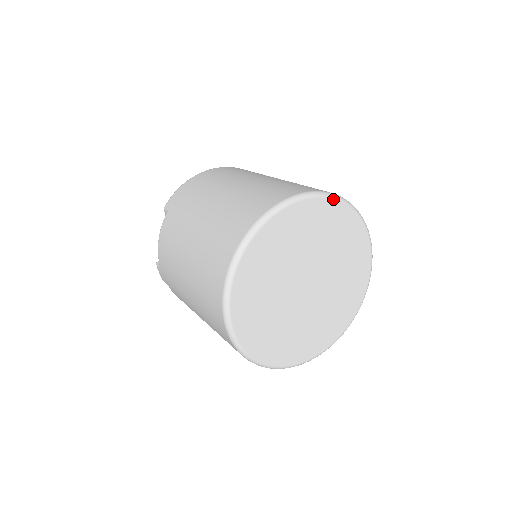
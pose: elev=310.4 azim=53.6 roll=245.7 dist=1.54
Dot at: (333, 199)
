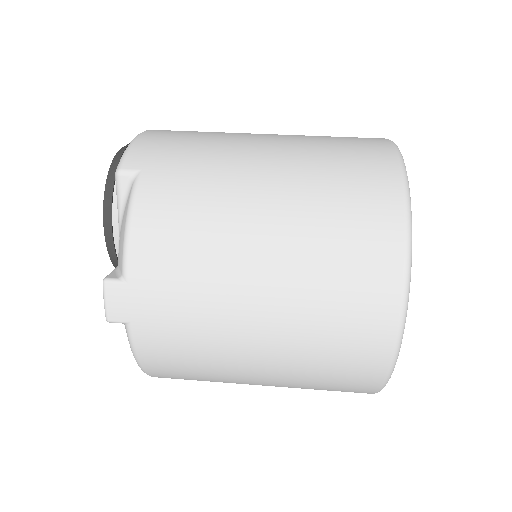
Dot at: occluded
